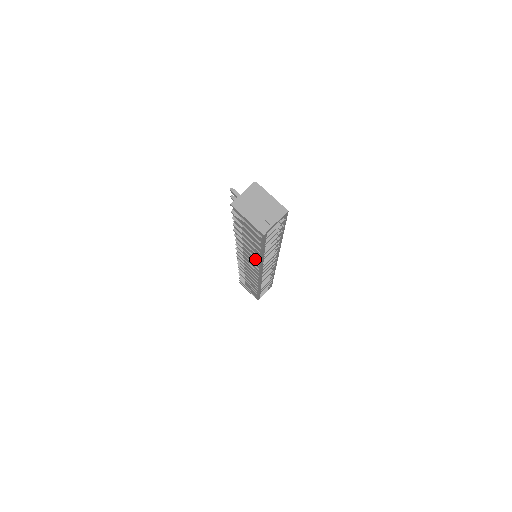
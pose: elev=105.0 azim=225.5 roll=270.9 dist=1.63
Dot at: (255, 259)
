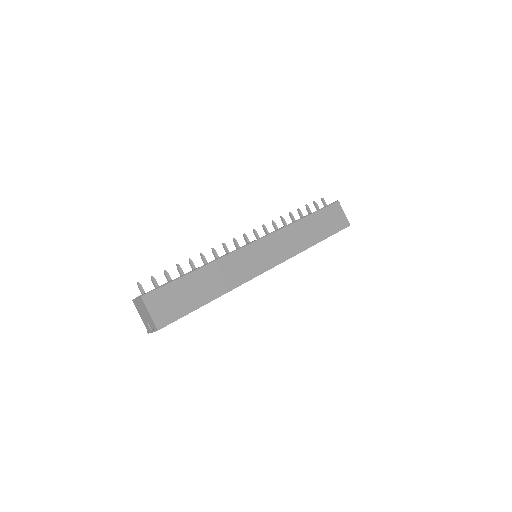
Dot at: occluded
